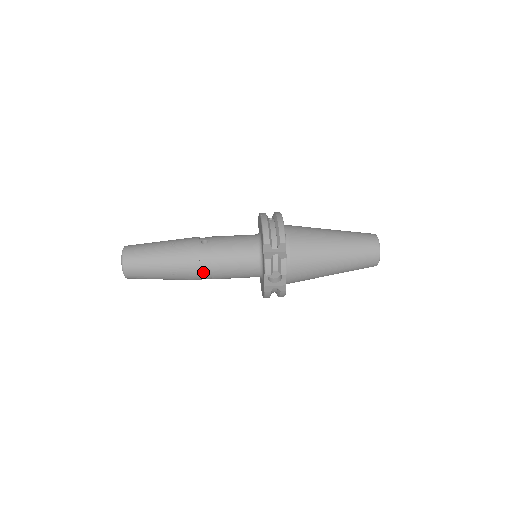
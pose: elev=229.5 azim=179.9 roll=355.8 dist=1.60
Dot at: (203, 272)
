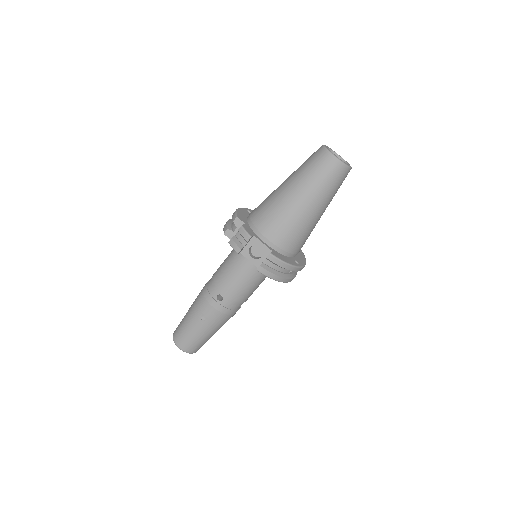
Dot at: (220, 300)
